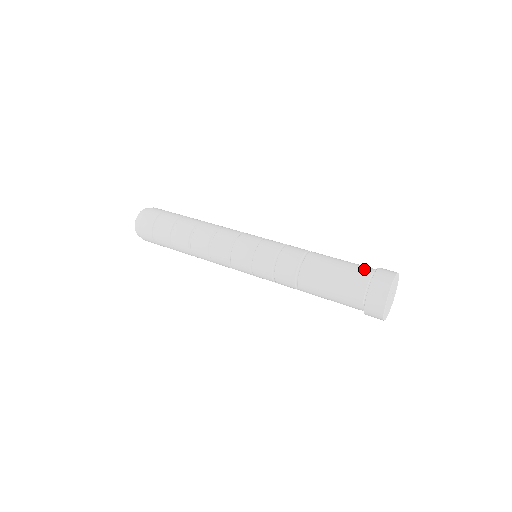
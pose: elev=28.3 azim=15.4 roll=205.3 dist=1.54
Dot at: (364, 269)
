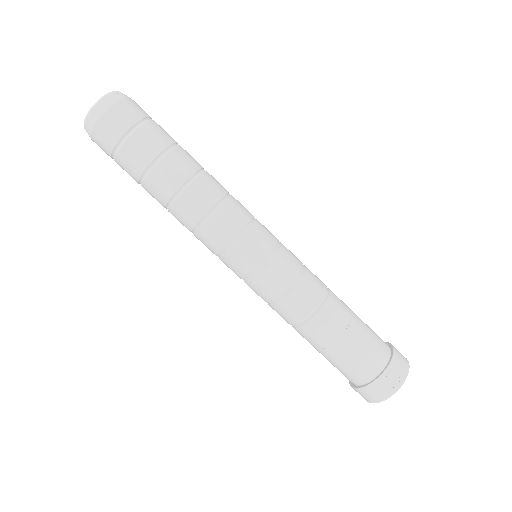
Dot at: (380, 348)
